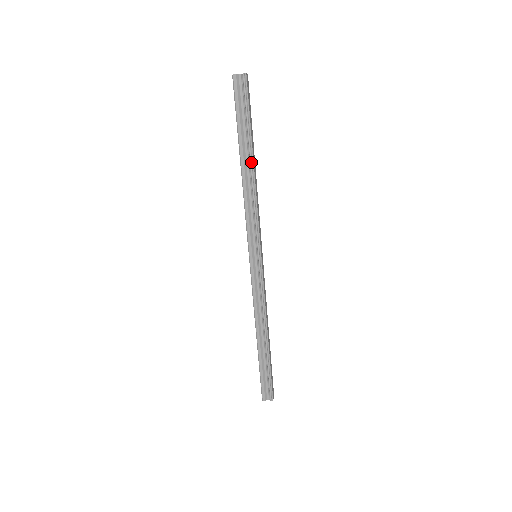
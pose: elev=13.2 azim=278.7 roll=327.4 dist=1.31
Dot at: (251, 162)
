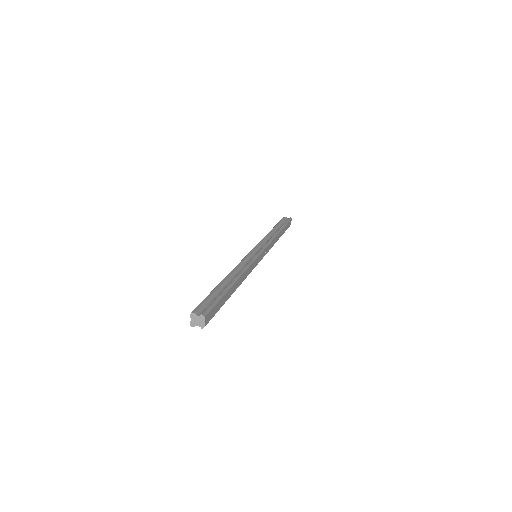
Dot at: occluded
